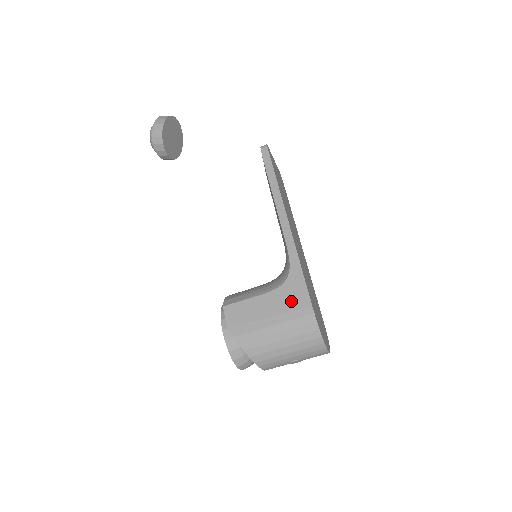
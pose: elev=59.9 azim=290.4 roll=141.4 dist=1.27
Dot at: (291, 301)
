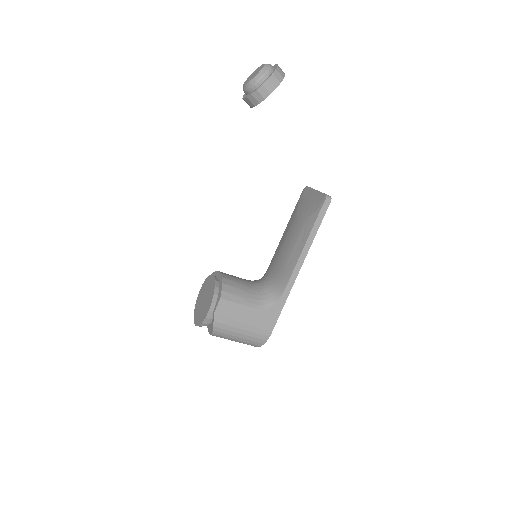
Dot at: (263, 322)
